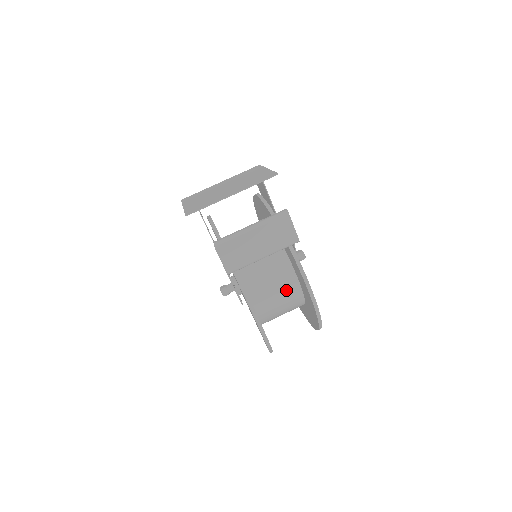
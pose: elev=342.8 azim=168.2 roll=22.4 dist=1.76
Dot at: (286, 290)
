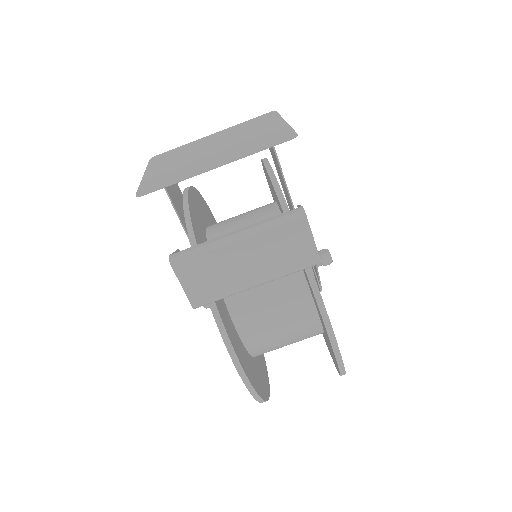
Dot at: (295, 320)
